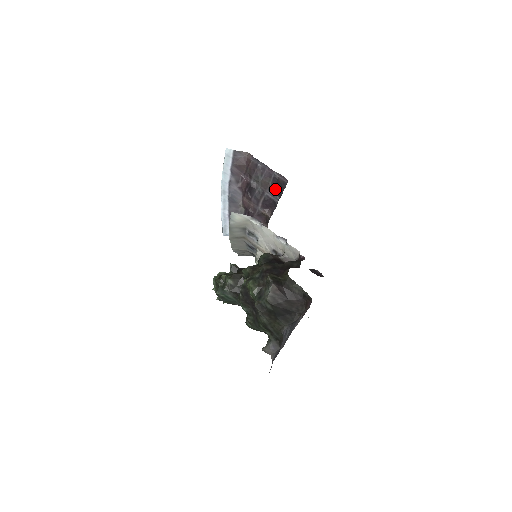
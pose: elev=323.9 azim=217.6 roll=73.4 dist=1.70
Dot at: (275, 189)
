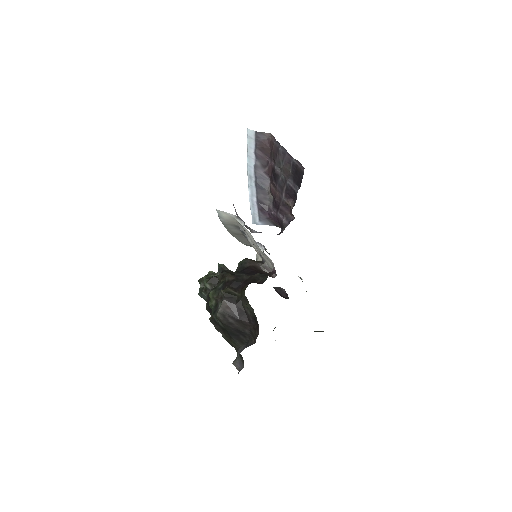
Dot at: (295, 178)
